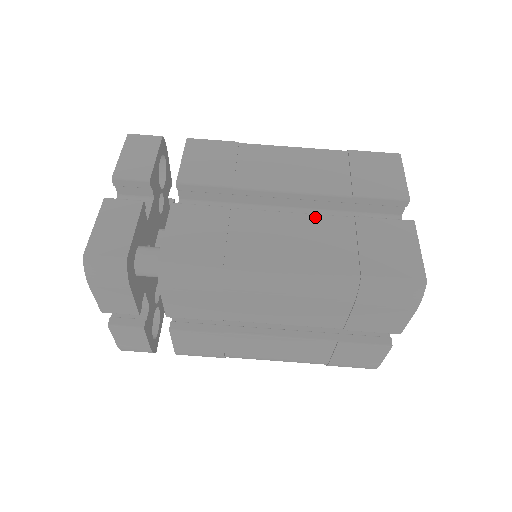
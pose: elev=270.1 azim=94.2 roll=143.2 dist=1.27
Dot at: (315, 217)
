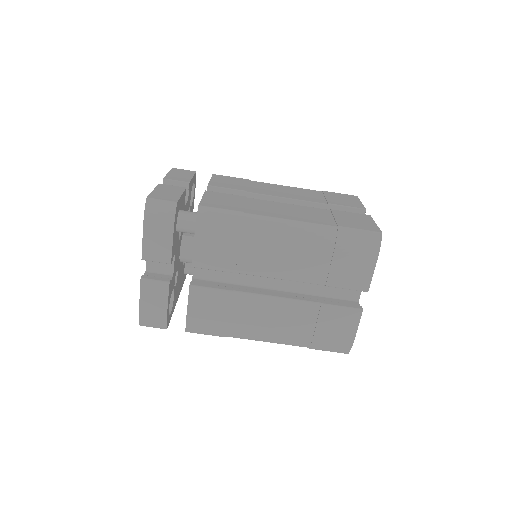
Dot at: (304, 207)
